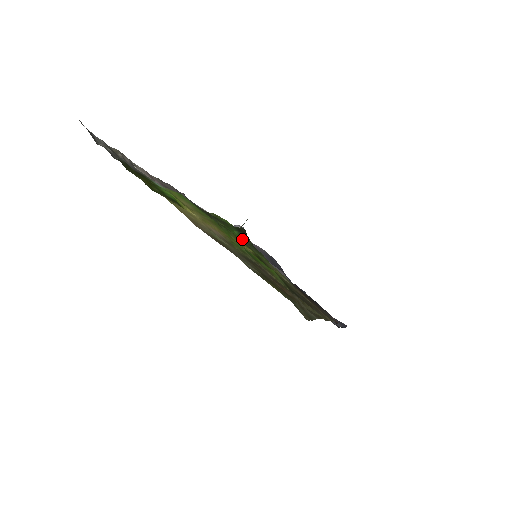
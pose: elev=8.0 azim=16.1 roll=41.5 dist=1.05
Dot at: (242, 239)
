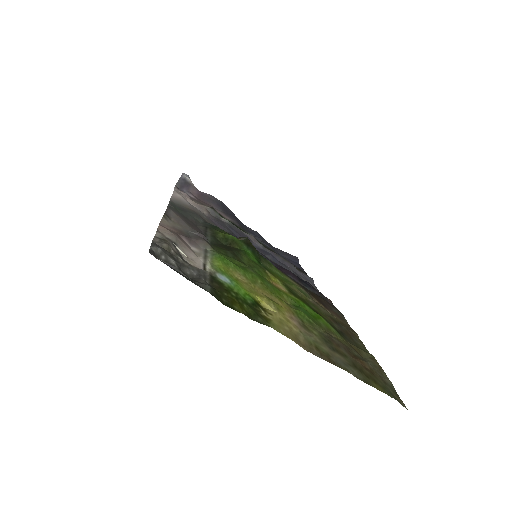
Dot at: (257, 259)
